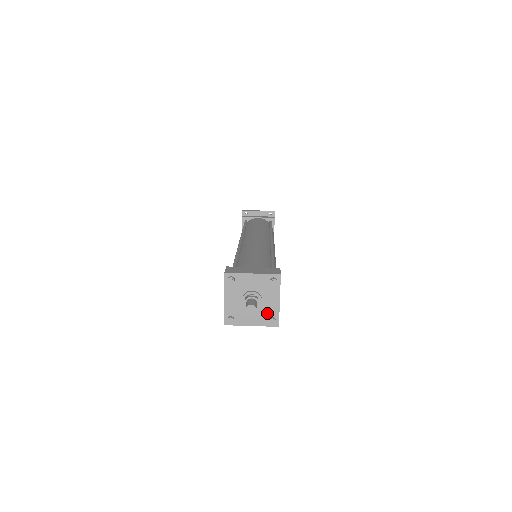
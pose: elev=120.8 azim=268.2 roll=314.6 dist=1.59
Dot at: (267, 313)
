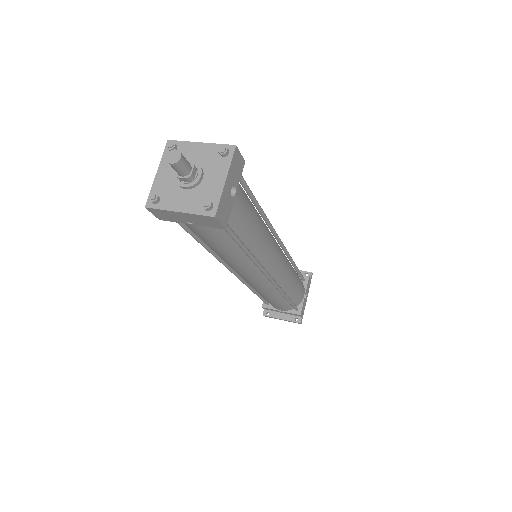
Dot at: (204, 196)
